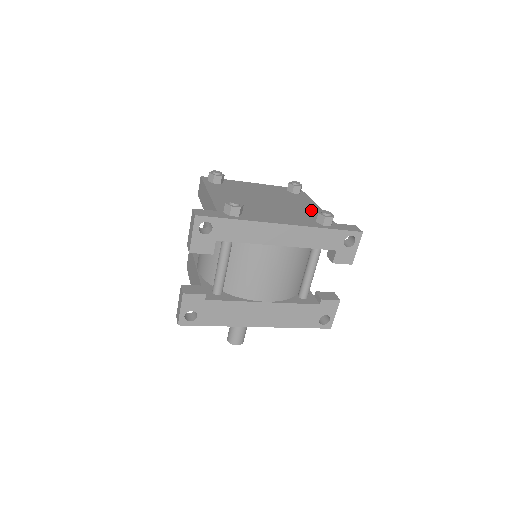
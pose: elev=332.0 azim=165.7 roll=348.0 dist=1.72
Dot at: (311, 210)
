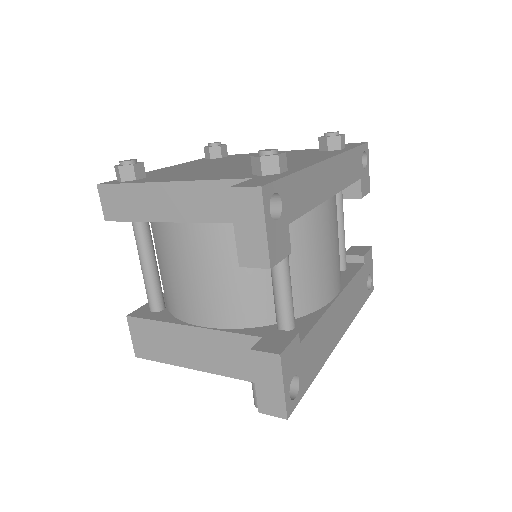
Dot at: (287, 152)
